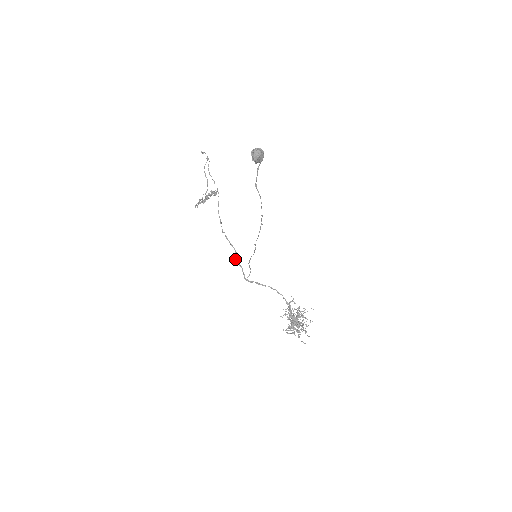
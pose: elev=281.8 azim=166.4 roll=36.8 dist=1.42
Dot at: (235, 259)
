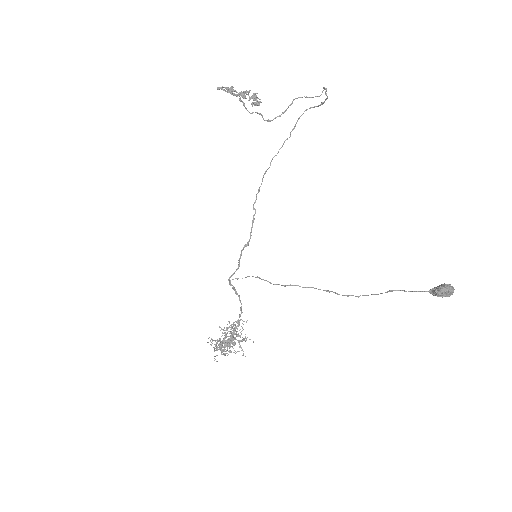
Dot at: (241, 253)
